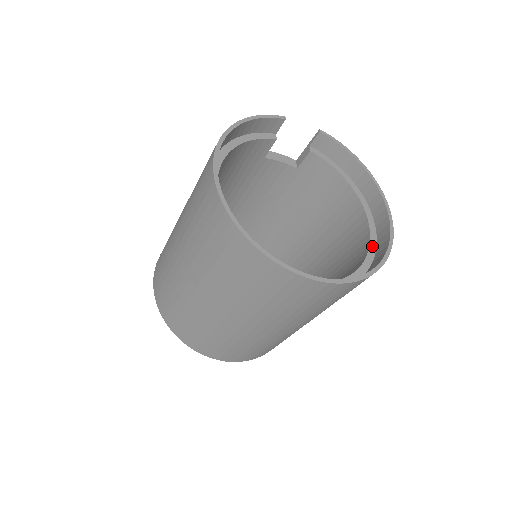
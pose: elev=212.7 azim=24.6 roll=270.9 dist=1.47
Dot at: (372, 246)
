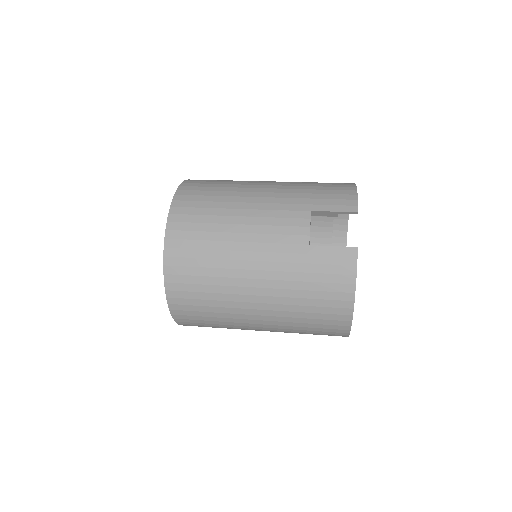
Dot at: occluded
